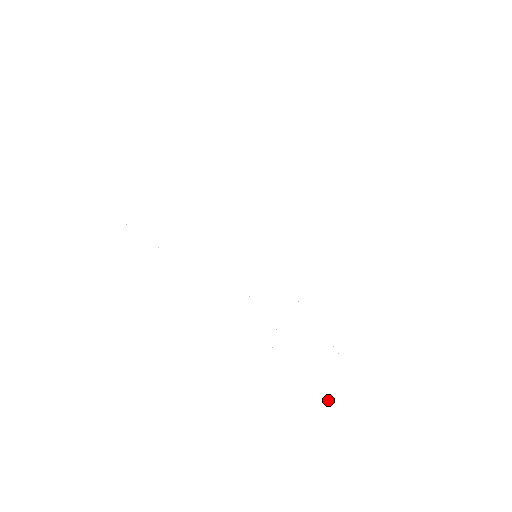
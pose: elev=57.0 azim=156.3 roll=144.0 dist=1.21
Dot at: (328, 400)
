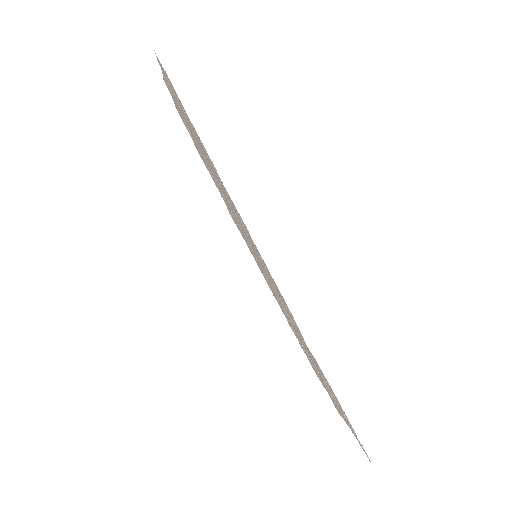
Dot at: (362, 445)
